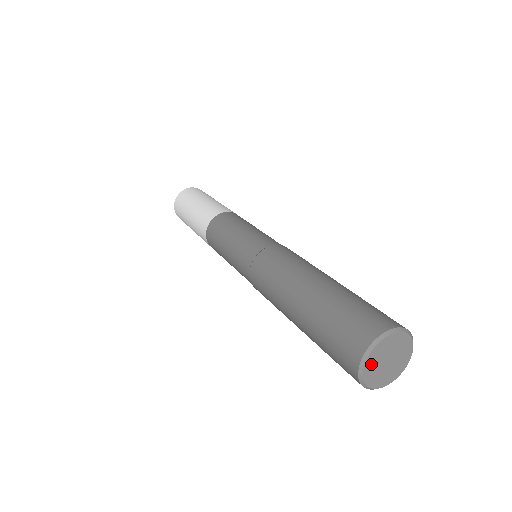
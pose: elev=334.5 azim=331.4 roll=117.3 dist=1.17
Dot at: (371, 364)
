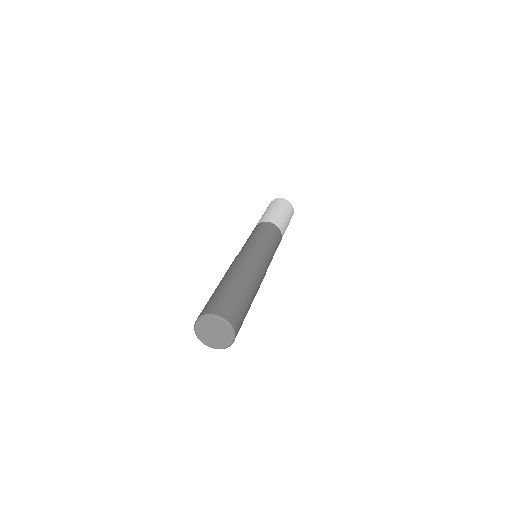
Dot at: (205, 339)
